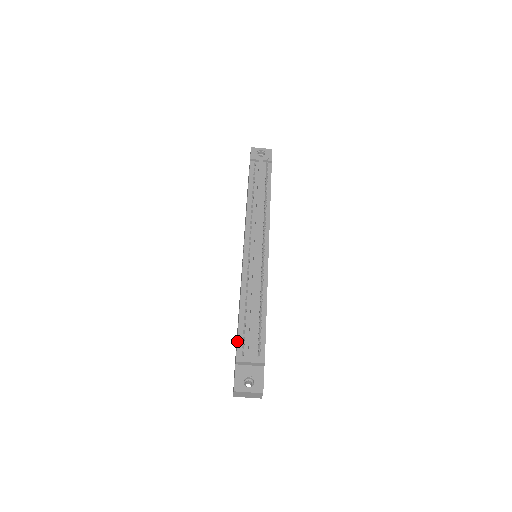
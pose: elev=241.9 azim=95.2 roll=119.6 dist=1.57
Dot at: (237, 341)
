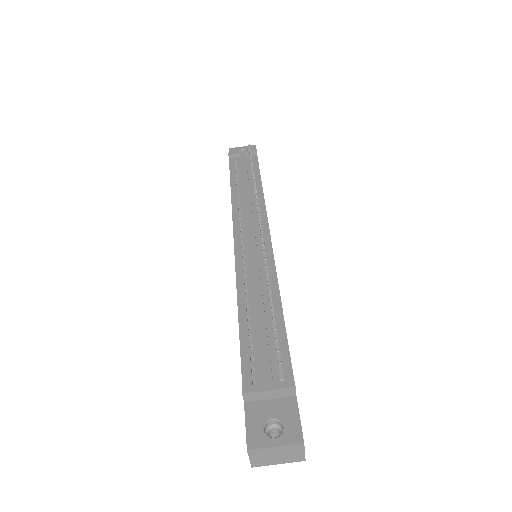
Dot at: occluded
